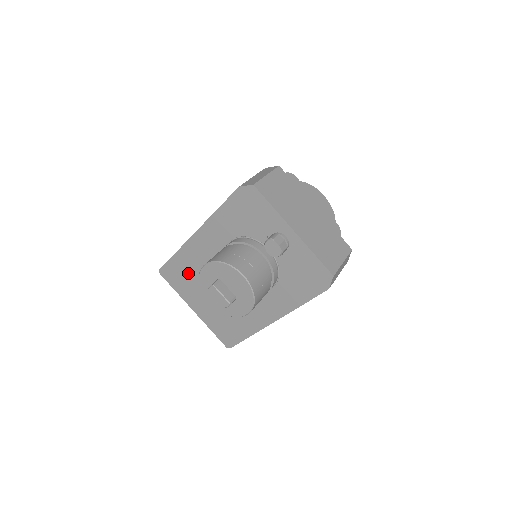
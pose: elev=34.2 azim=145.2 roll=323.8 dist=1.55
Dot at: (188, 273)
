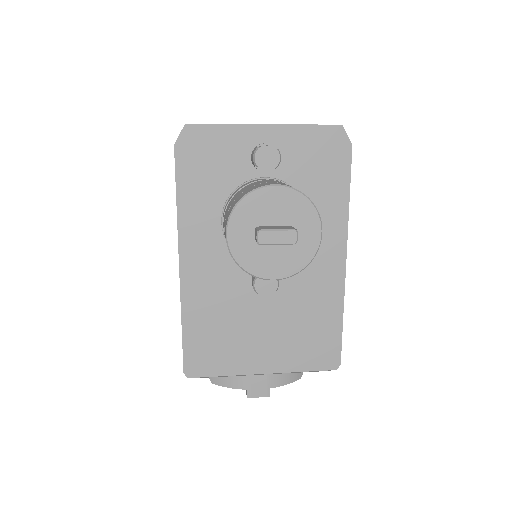
Dot at: (216, 329)
